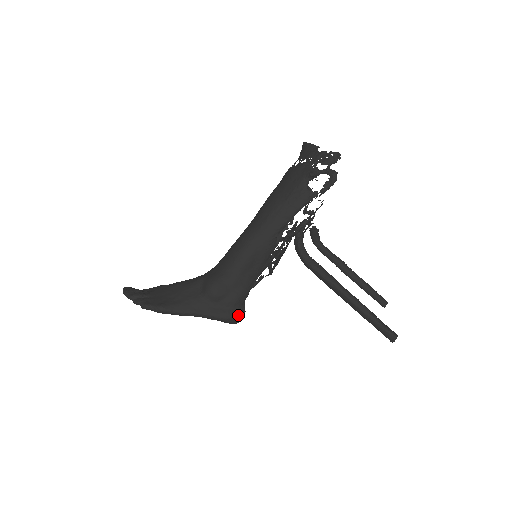
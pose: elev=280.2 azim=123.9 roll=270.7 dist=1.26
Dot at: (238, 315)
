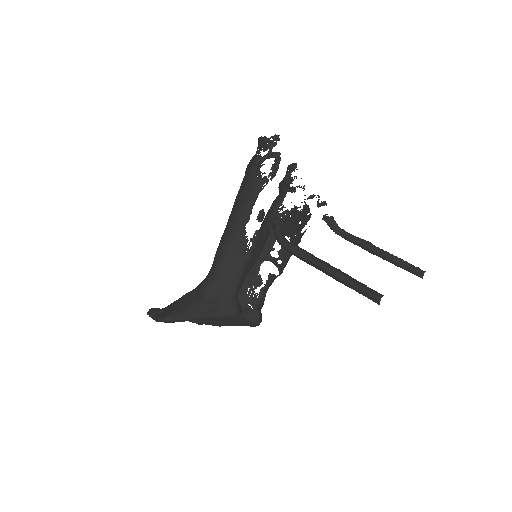
Dot at: (230, 311)
